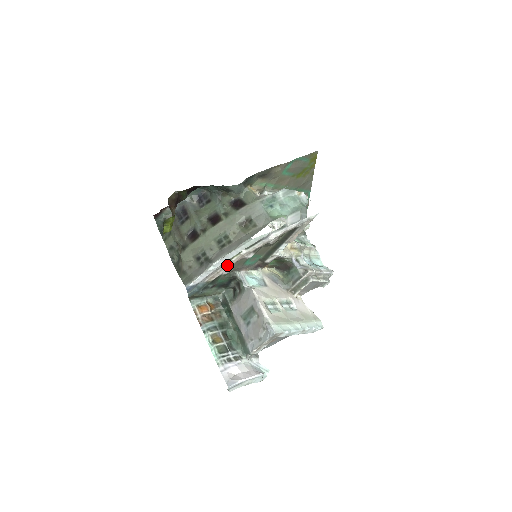
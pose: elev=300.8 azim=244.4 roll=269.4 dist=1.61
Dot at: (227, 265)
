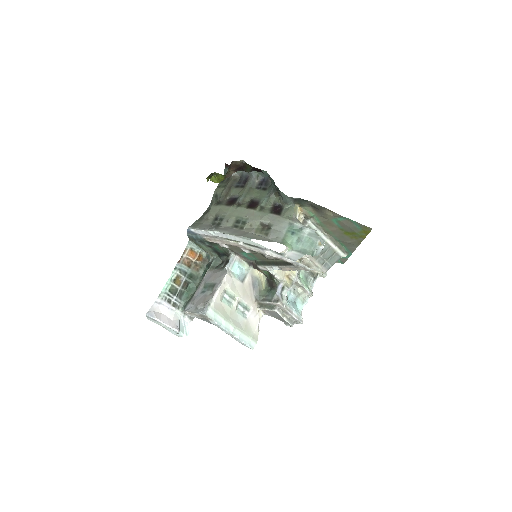
Dot at: (224, 241)
